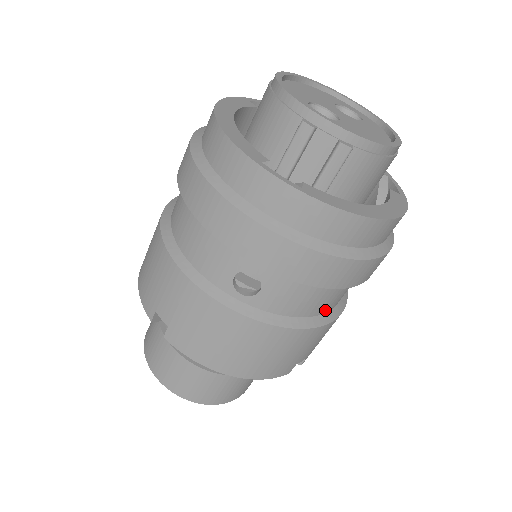
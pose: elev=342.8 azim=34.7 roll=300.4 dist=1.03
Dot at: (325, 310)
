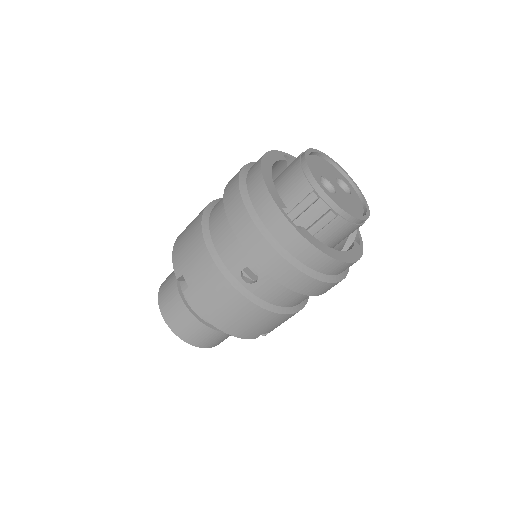
Dot at: (291, 305)
